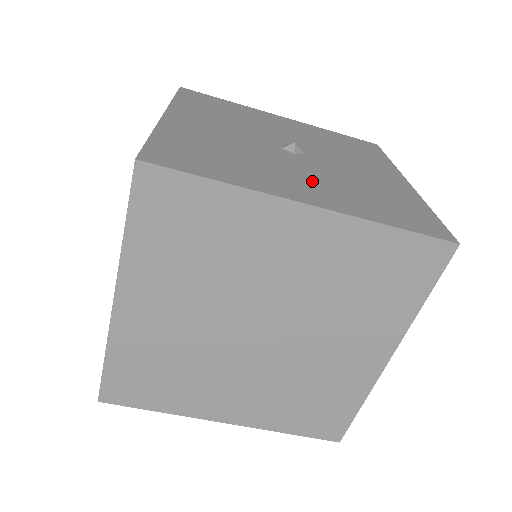
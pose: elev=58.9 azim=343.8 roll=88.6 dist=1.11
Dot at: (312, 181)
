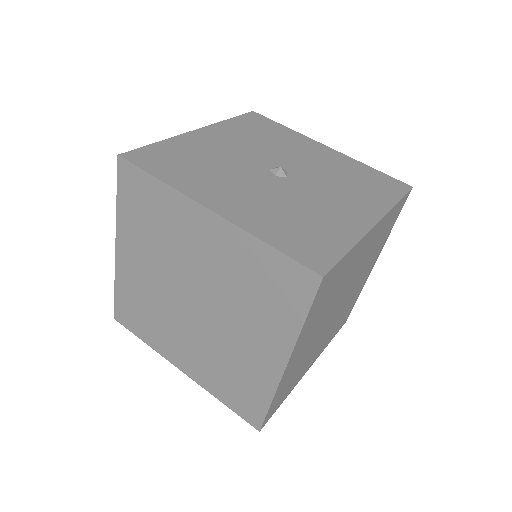
Dot at: (249, 197)
